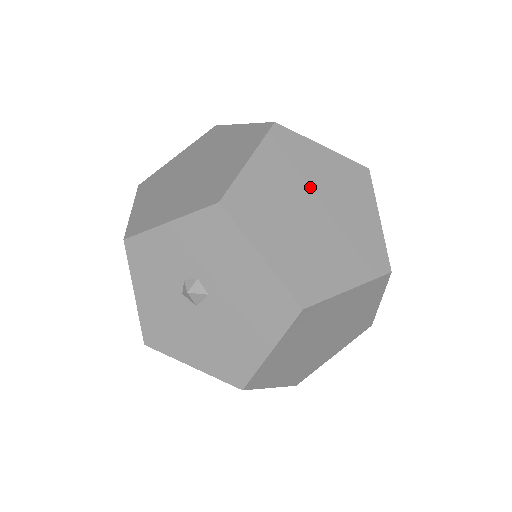
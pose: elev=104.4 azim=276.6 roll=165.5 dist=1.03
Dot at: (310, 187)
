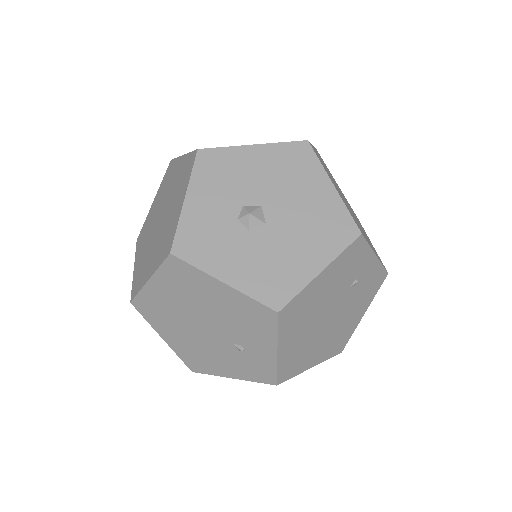
Dot at: occluded
